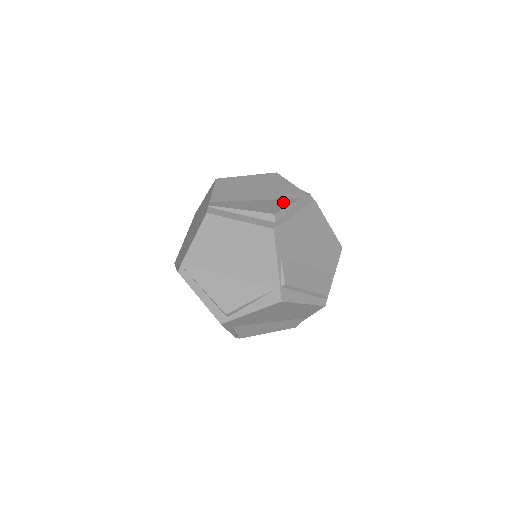
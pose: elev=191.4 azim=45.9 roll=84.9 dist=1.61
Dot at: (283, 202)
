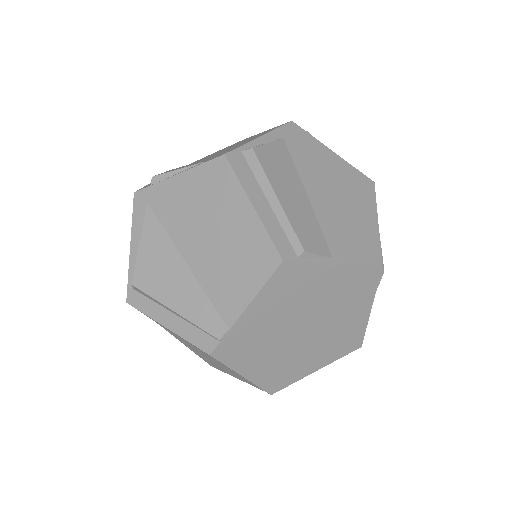
Dot at: occluded
